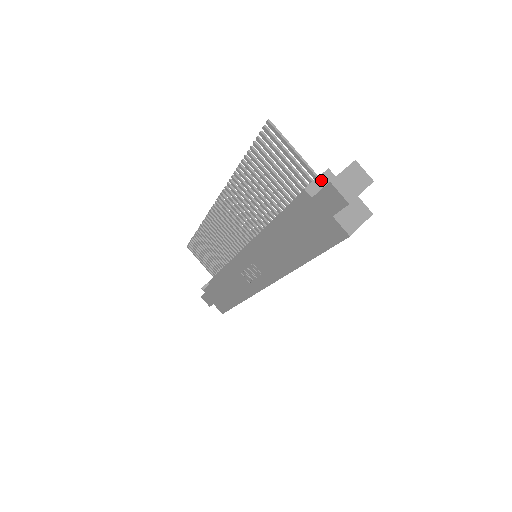
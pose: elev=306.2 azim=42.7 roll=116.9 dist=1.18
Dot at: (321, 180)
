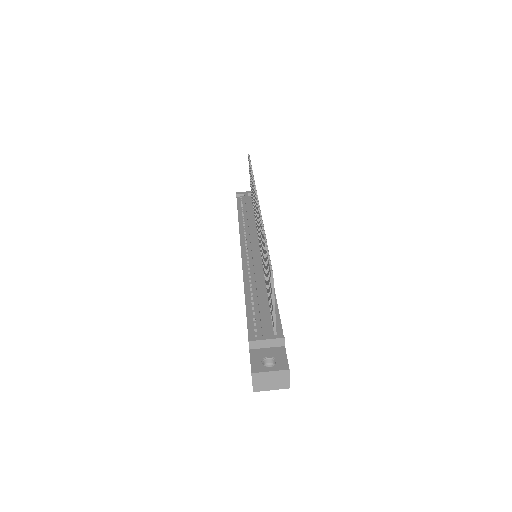
Dot at: (269, 342)
